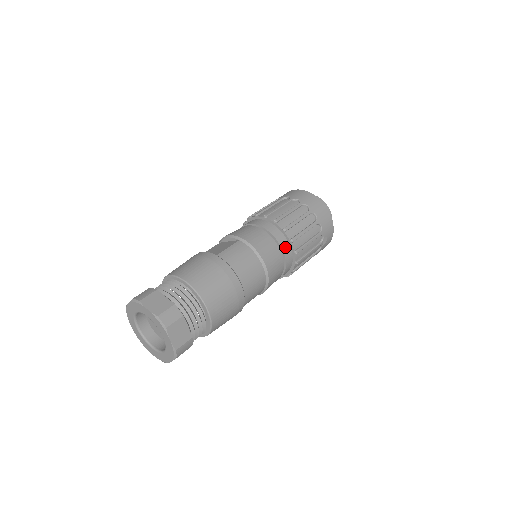
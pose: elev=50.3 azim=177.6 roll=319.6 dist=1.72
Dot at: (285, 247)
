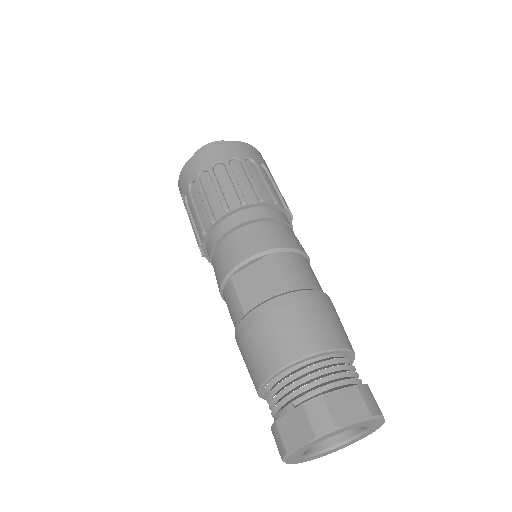
Dot at: (287, 221)
